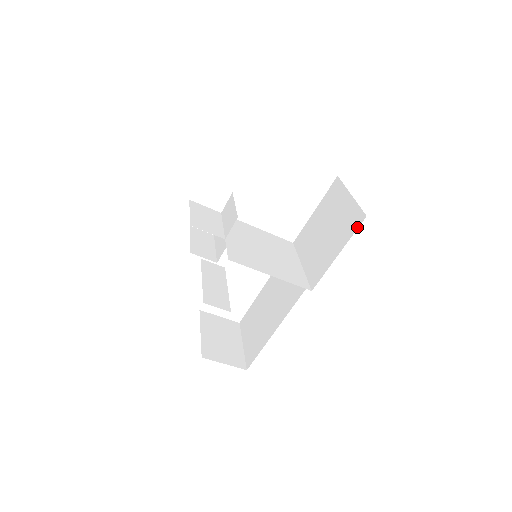
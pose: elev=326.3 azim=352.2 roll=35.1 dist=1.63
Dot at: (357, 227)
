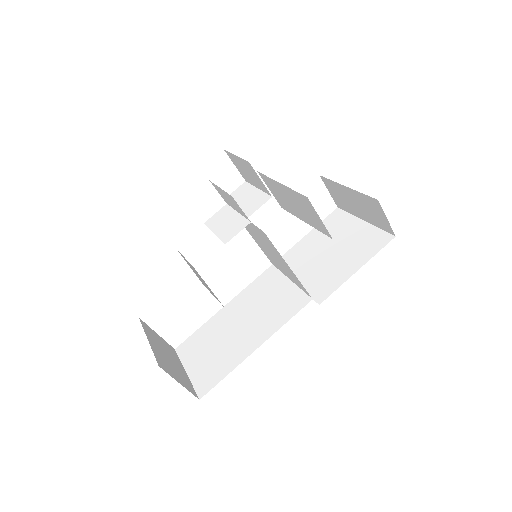
Dot at: (383, 245)
